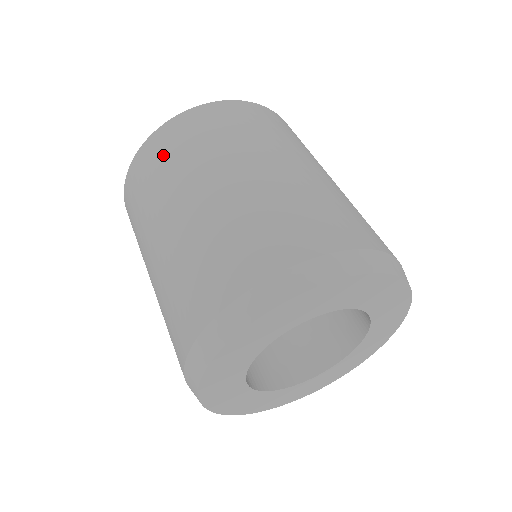
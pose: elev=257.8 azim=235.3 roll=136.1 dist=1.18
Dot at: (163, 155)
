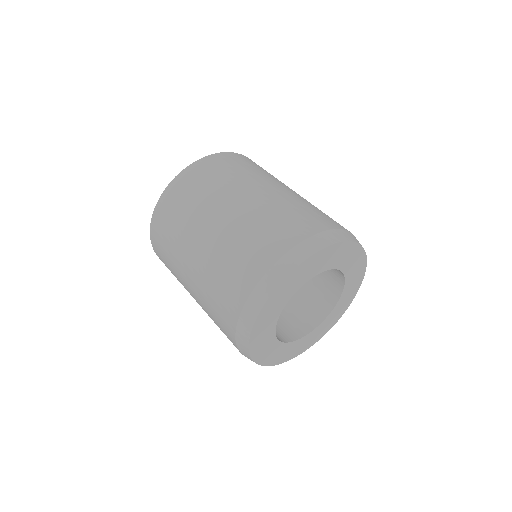
Dot at: (209, 174)
